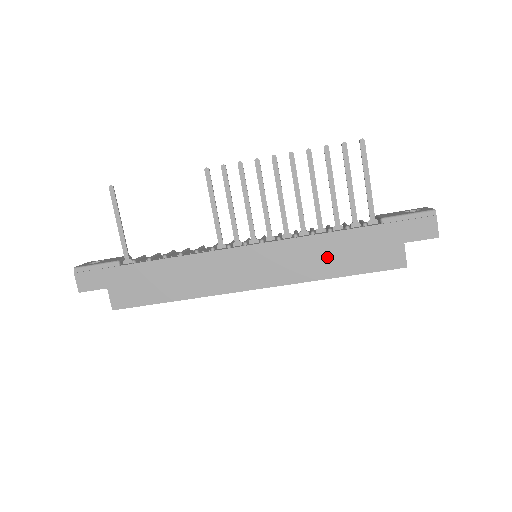
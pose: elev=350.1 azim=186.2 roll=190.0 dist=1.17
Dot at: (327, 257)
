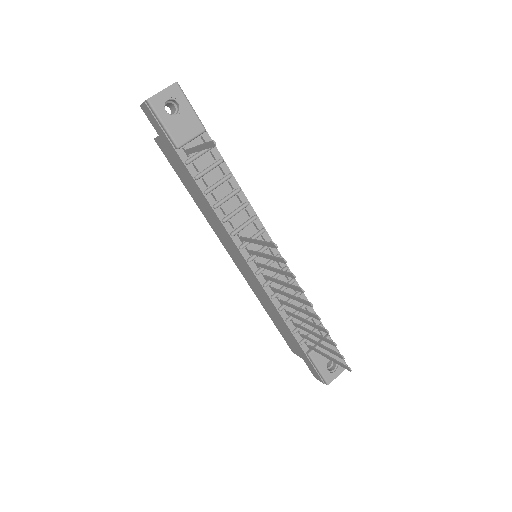
Dot at: (272, 313)
